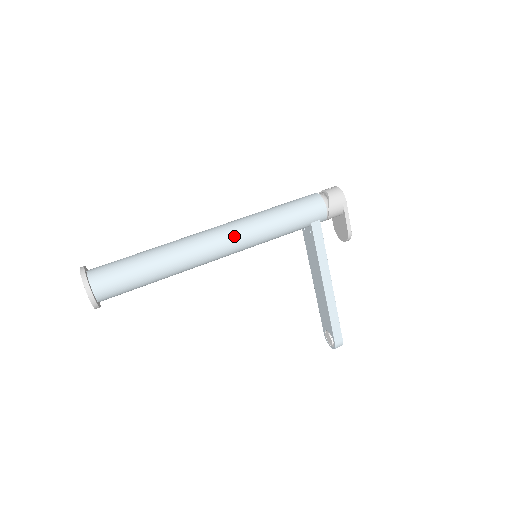
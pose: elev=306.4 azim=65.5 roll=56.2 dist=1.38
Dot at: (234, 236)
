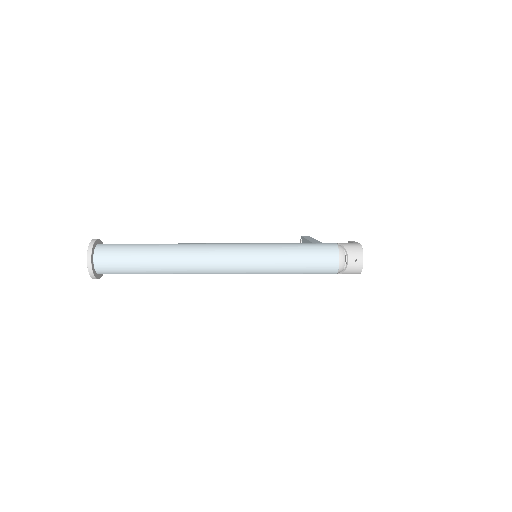
Dot at: occluded
